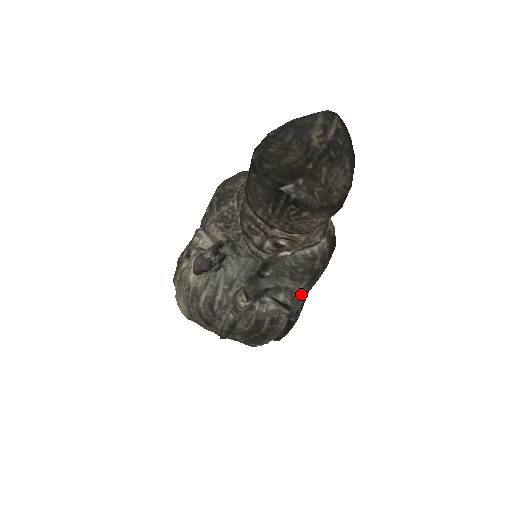
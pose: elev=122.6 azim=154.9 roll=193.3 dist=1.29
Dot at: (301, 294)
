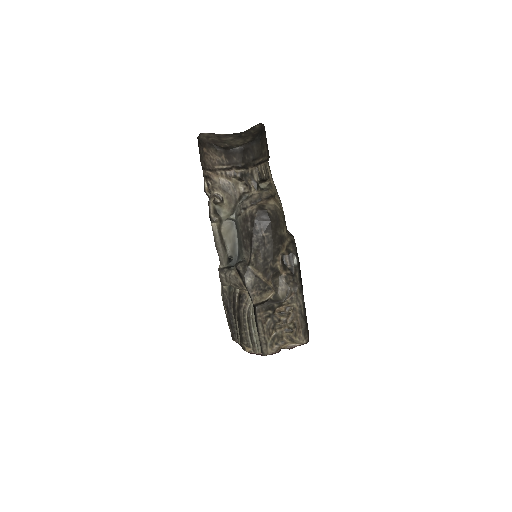
Dot at: (251, 266)
